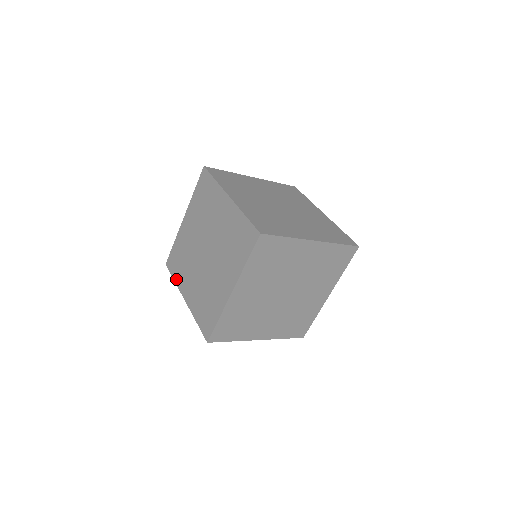
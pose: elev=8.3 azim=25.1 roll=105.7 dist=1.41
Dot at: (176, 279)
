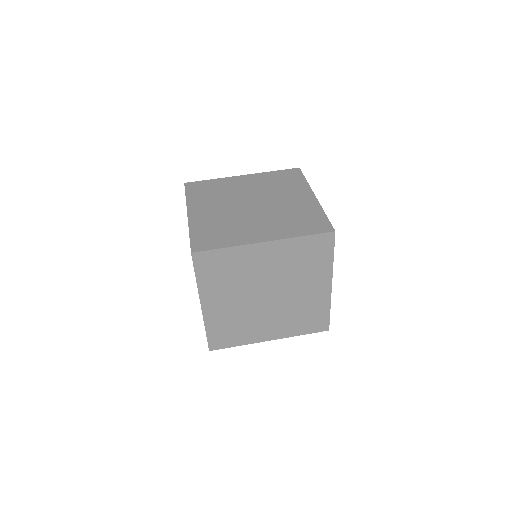
Dot at: (190, 197)
